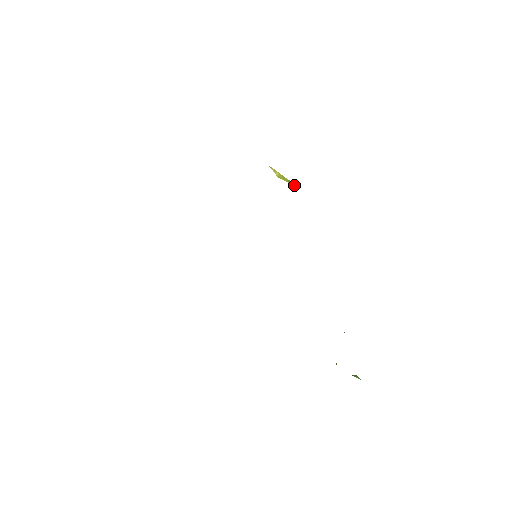
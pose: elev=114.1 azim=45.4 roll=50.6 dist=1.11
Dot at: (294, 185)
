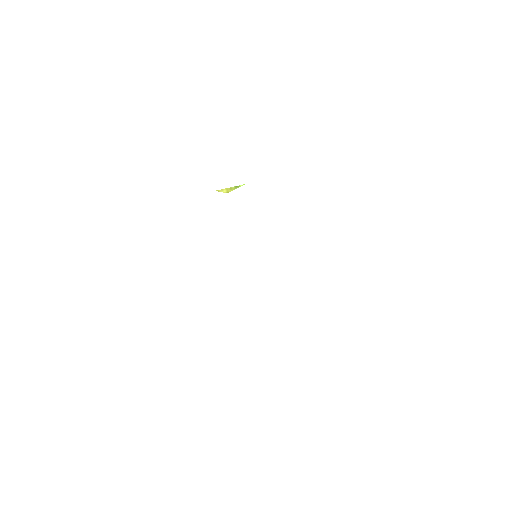
Dot at: (240, 186)
